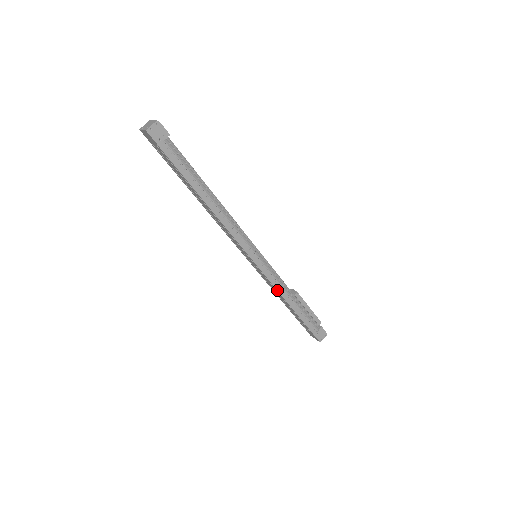
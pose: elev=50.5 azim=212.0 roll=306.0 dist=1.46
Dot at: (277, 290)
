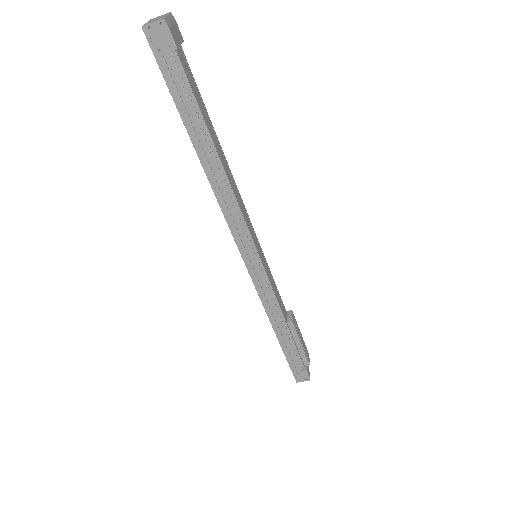
Dot at: (264, 306)
